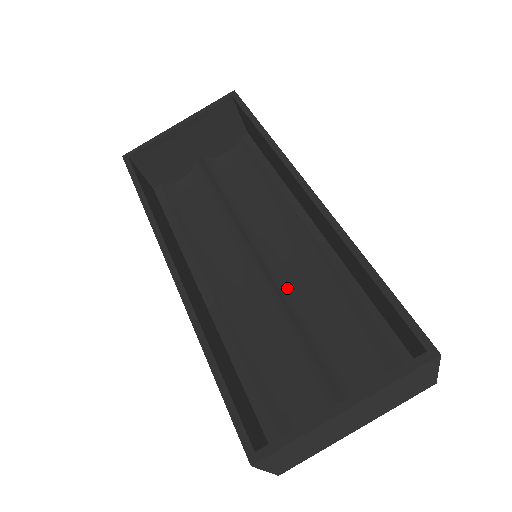
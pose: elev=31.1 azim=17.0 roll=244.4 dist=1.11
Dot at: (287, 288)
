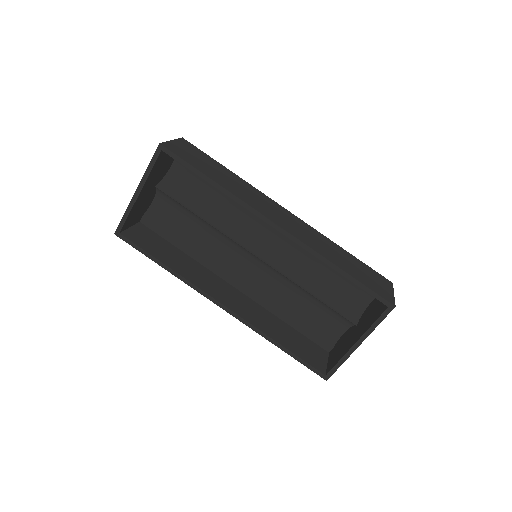
Dot at: (286, 265)
